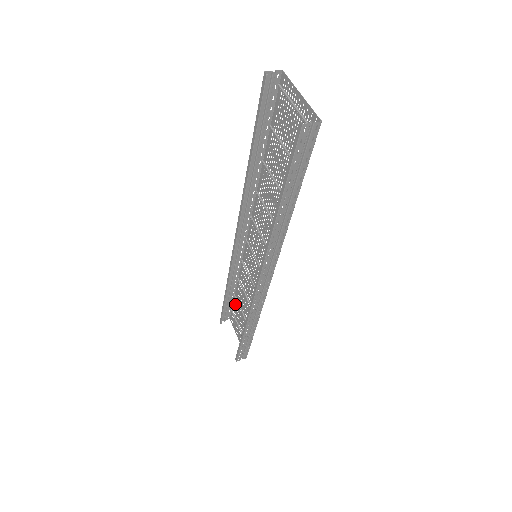
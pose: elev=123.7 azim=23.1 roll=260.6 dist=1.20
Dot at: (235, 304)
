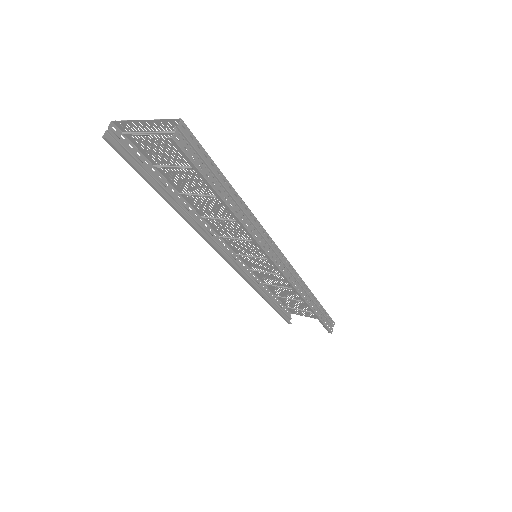
Dot at: (283, 301)
